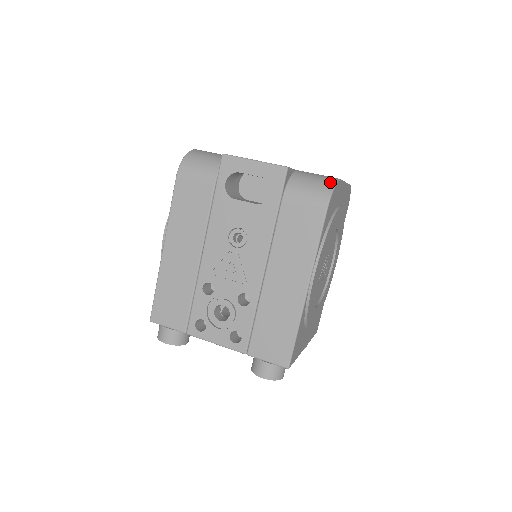
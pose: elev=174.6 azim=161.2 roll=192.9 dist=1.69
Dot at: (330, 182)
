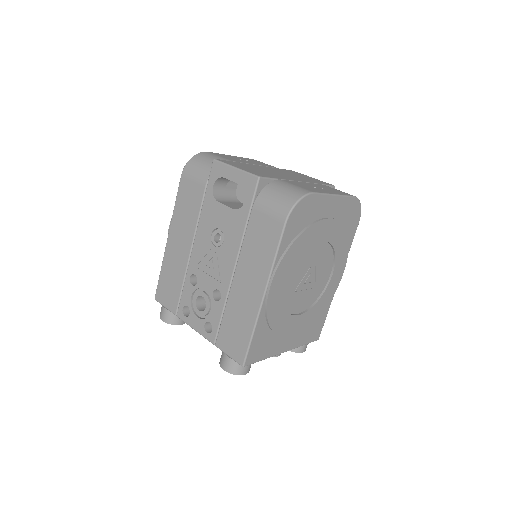
Dot at: (297, 195)
